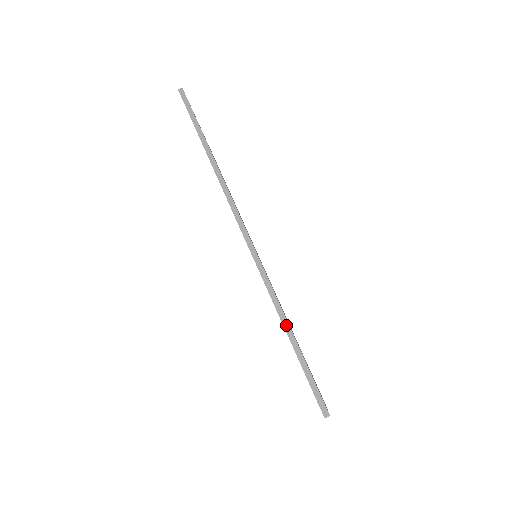
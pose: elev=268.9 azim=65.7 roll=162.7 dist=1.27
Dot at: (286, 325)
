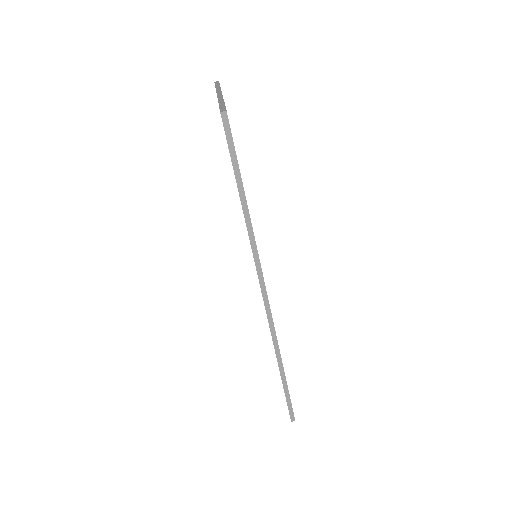
Dot at: (281, 369)
